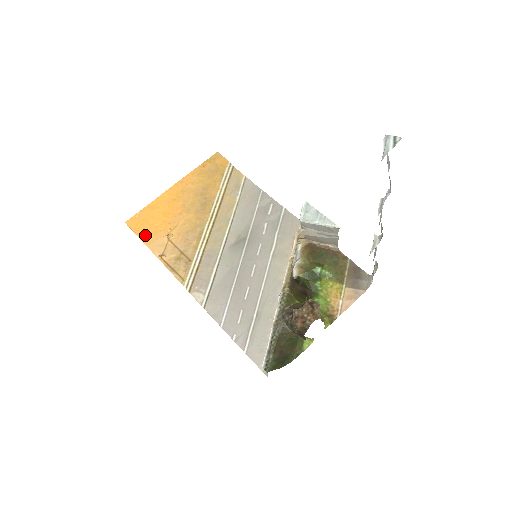
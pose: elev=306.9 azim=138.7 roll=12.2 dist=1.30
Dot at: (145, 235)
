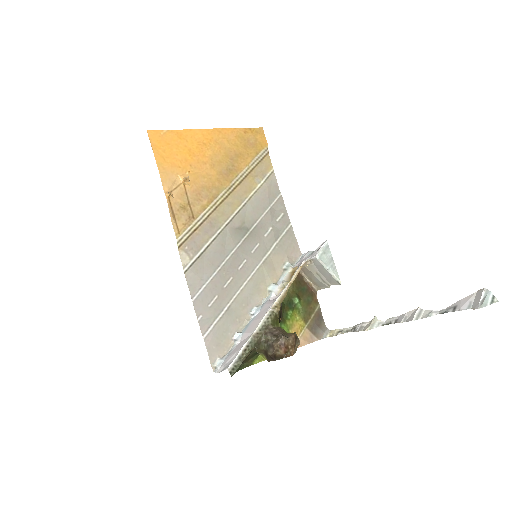
Dot at: (162, 160)
